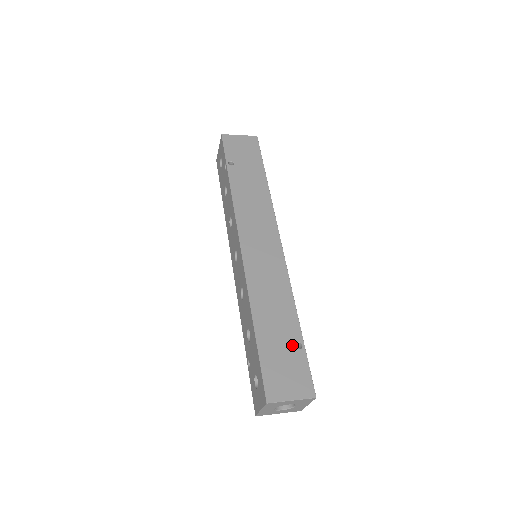
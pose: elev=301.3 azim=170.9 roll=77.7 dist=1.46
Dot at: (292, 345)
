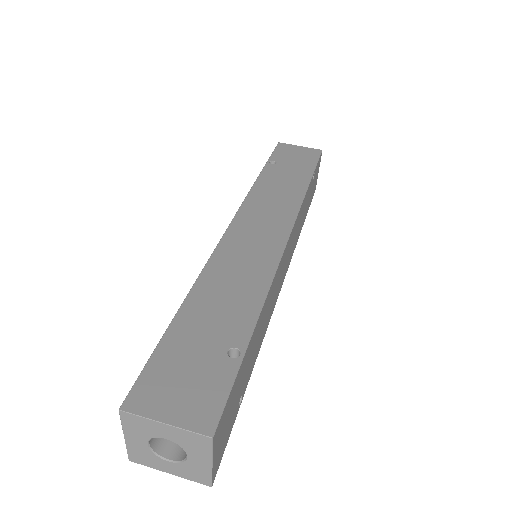
Dot at: (223, 348)
